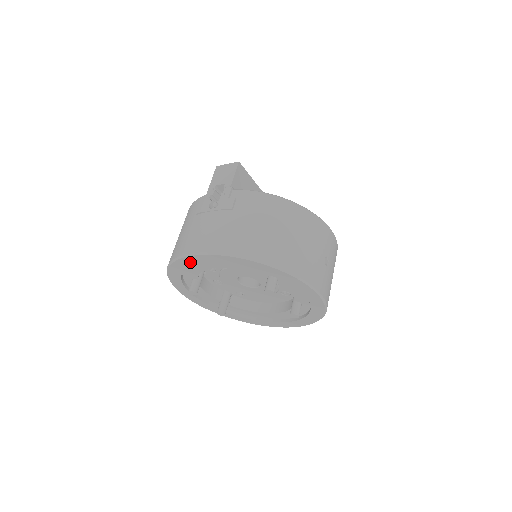
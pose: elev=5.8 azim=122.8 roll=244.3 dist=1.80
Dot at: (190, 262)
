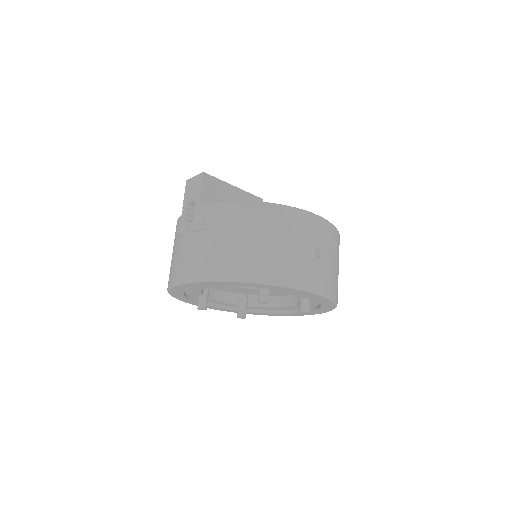
Dot at: (182, 289)
